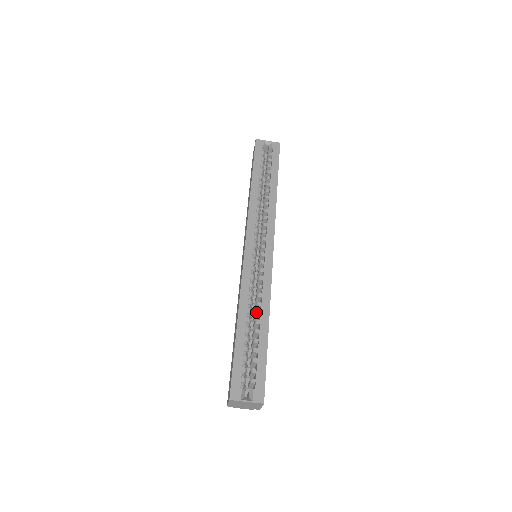
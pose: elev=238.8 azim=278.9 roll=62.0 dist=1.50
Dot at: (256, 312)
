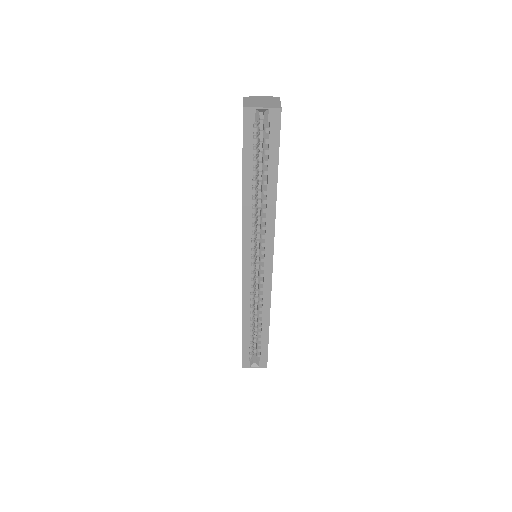
Dot at: (258, 315)
